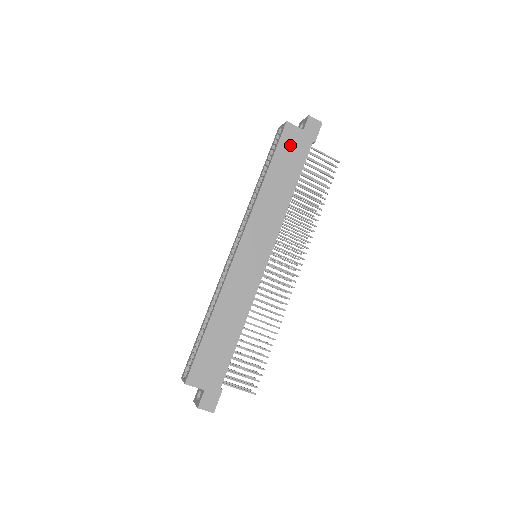
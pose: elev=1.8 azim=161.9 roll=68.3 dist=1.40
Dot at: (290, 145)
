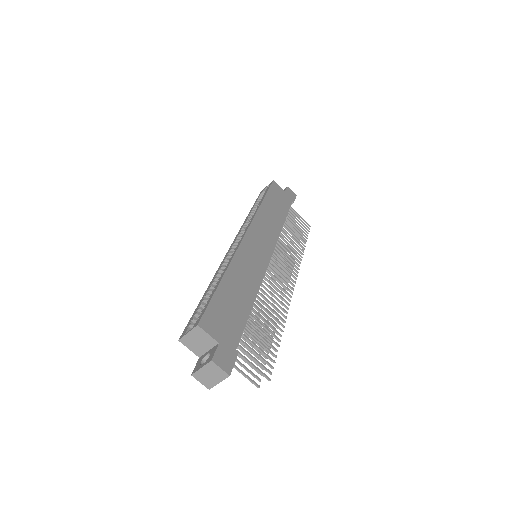
Dot at: (277, 194)
